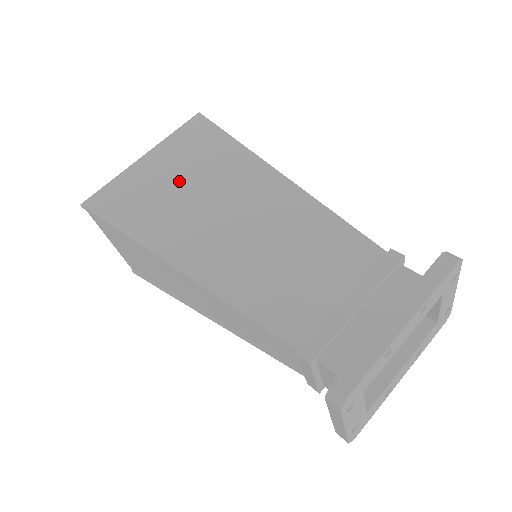
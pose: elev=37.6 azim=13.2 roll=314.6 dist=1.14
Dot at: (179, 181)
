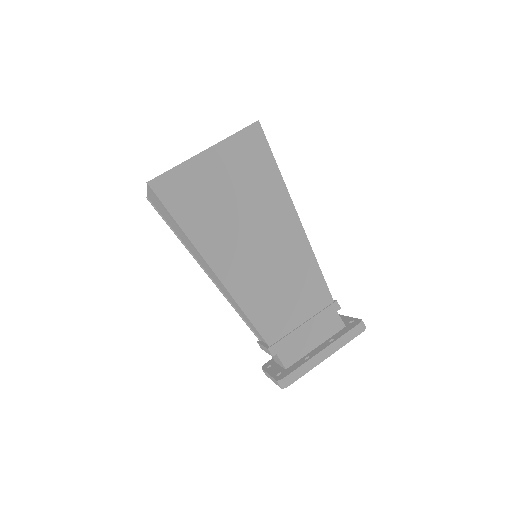
Dot at: (229, 192)
